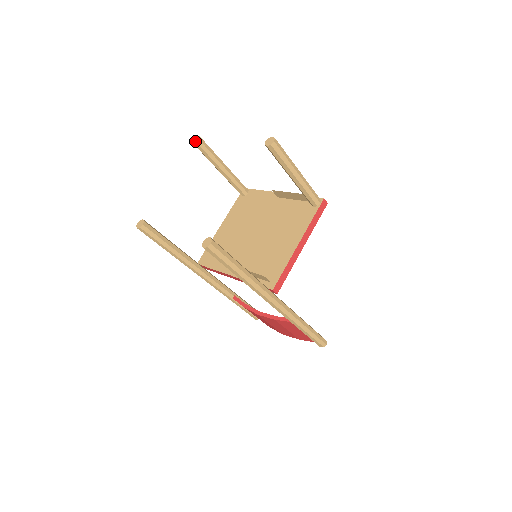
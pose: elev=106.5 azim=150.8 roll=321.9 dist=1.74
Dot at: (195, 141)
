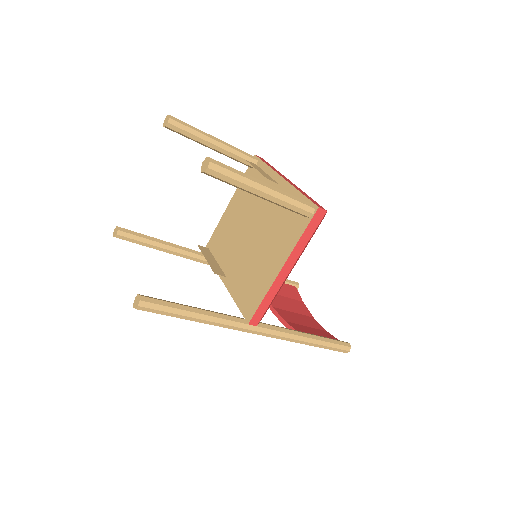
Dot at: (165, 122)
